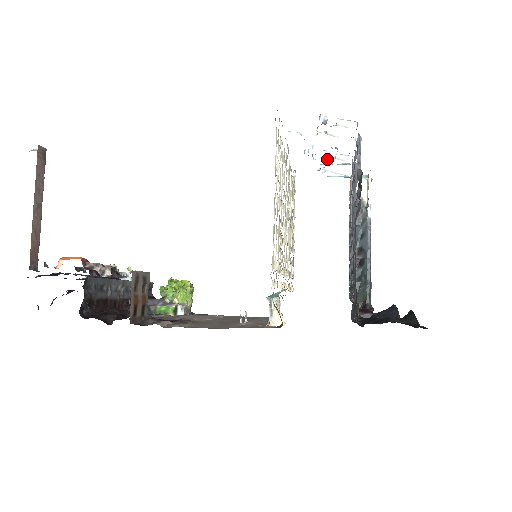
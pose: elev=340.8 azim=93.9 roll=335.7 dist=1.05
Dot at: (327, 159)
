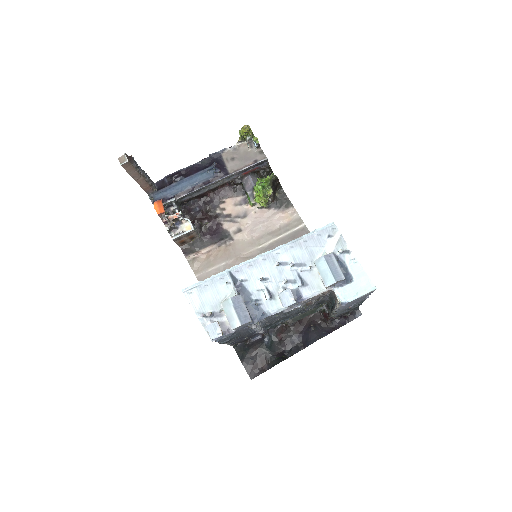
Dot at: (284, 283)
